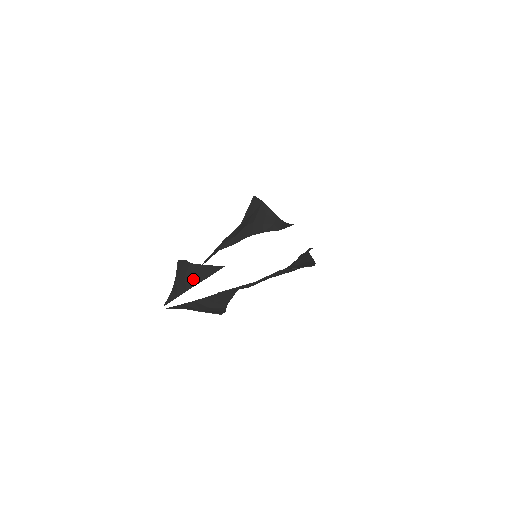
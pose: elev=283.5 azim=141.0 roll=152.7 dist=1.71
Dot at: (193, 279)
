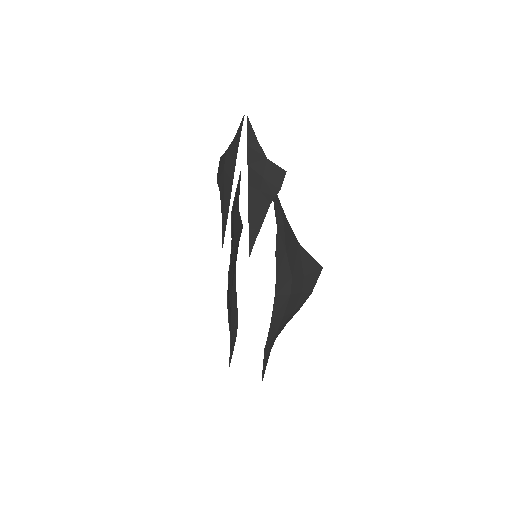
Dot at: (228, 182)
